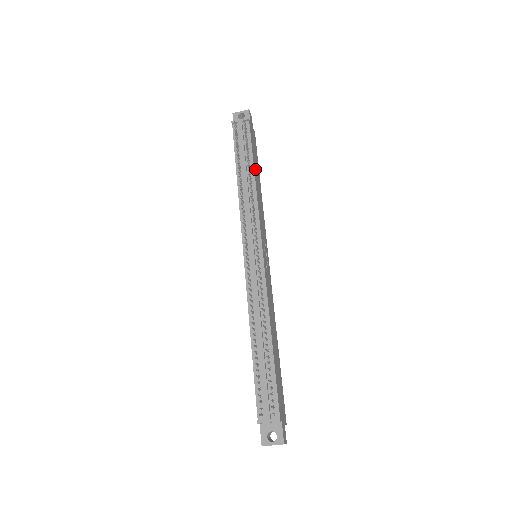
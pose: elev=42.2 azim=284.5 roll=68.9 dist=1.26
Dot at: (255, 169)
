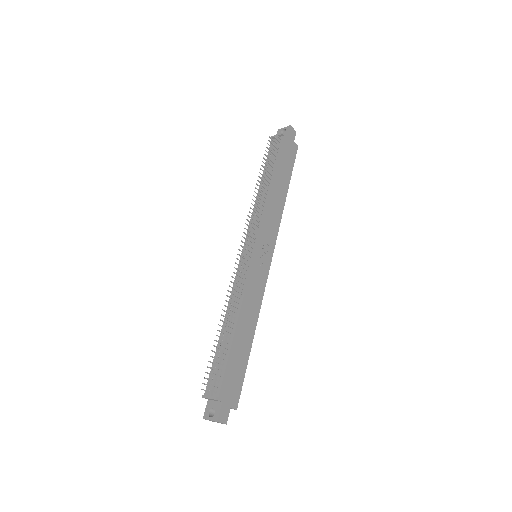
Dot at: (277, 179)
